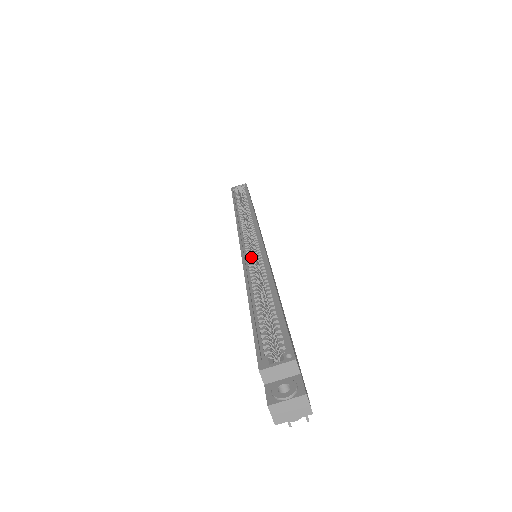
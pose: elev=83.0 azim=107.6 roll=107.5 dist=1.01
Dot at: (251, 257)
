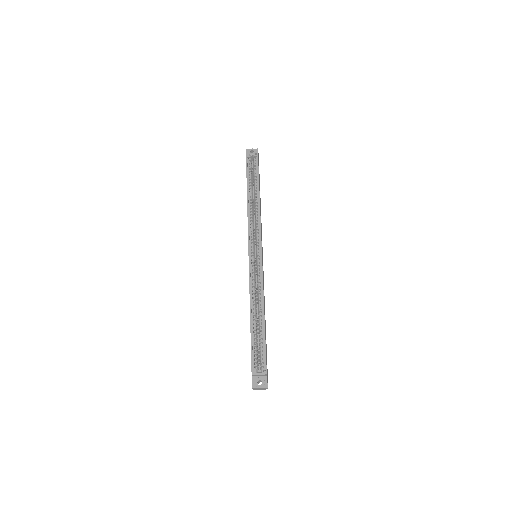
Dot at: (254, 272)
